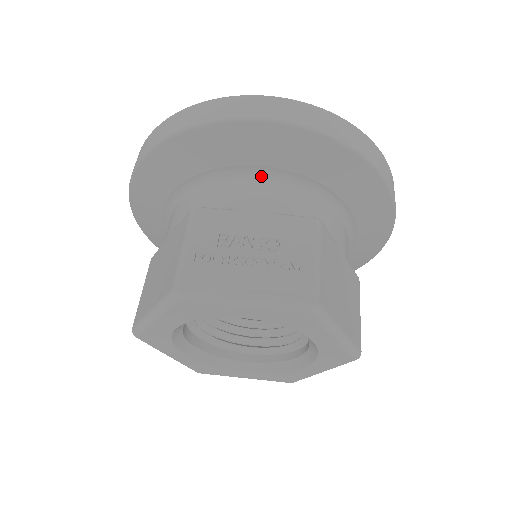
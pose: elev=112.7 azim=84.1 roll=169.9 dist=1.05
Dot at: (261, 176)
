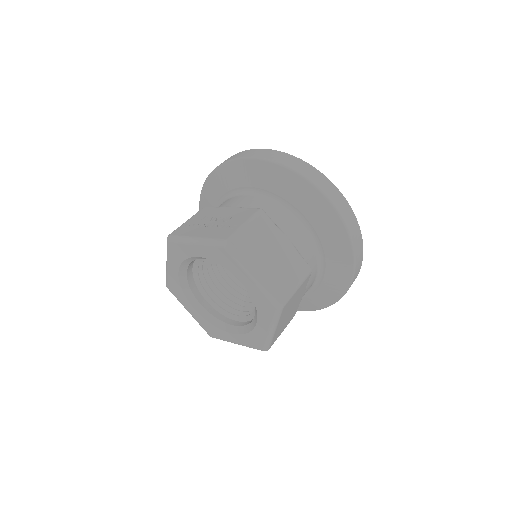
Dot at: (247, 193)
